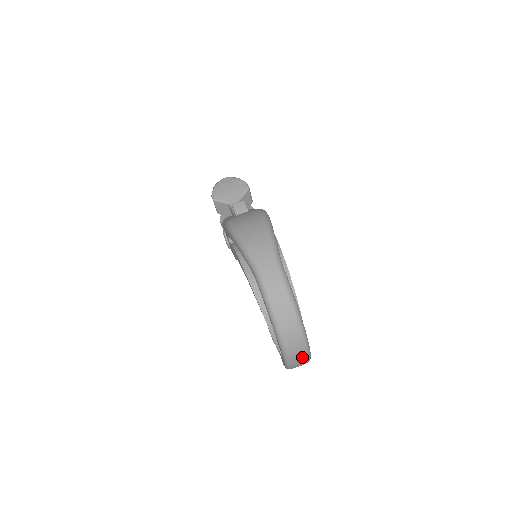
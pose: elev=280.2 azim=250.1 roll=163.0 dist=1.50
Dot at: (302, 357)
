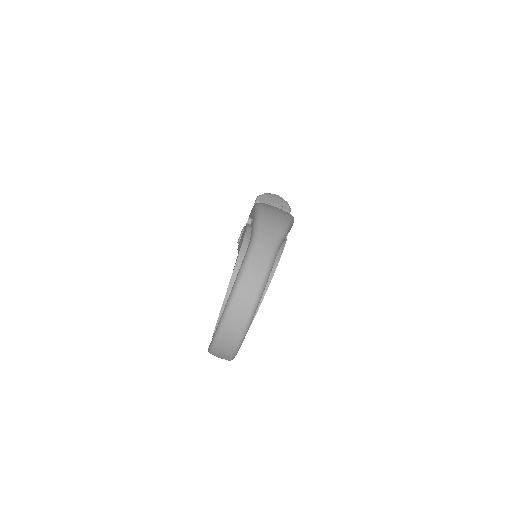
Dot at: (232, 341)
